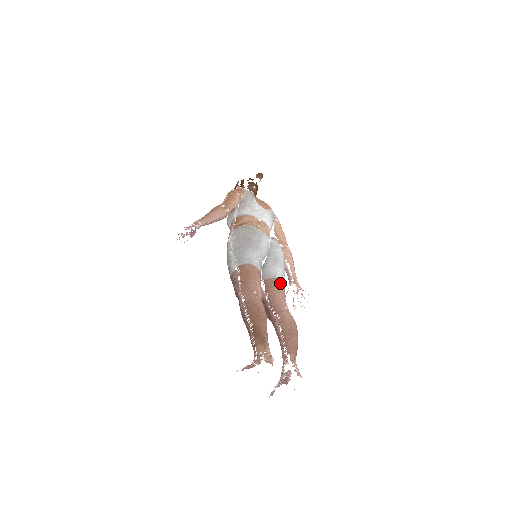
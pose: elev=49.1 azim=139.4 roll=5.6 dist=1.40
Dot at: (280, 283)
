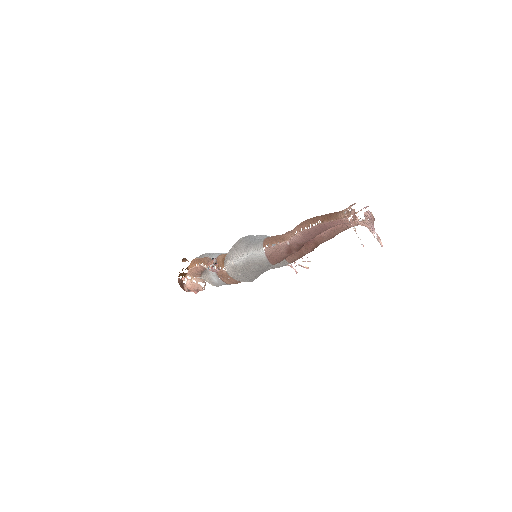
Dot at: occluded
